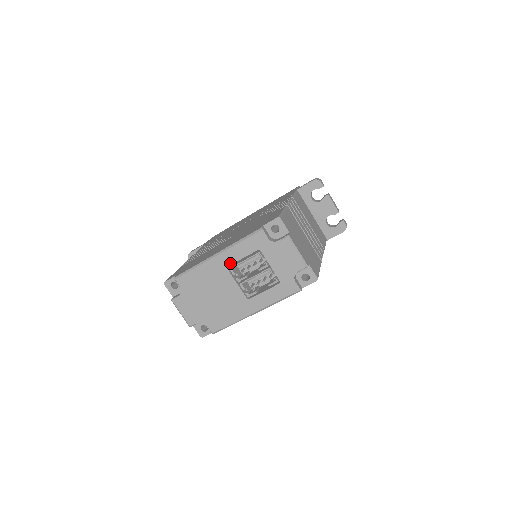
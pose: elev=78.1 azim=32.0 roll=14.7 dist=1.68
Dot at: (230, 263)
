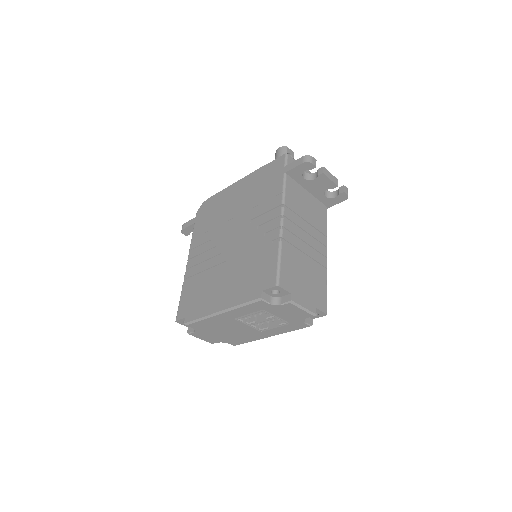
Dot at: (236, 317)
